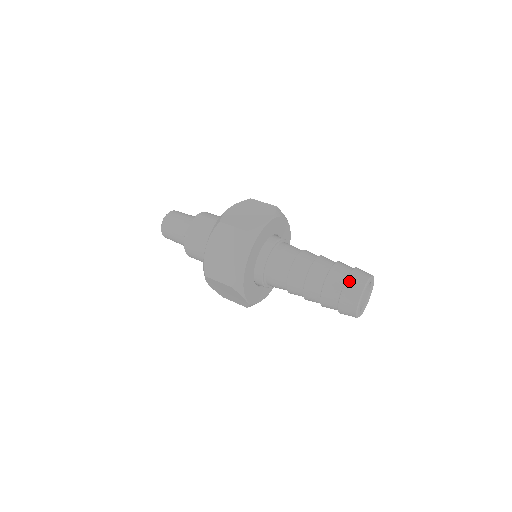
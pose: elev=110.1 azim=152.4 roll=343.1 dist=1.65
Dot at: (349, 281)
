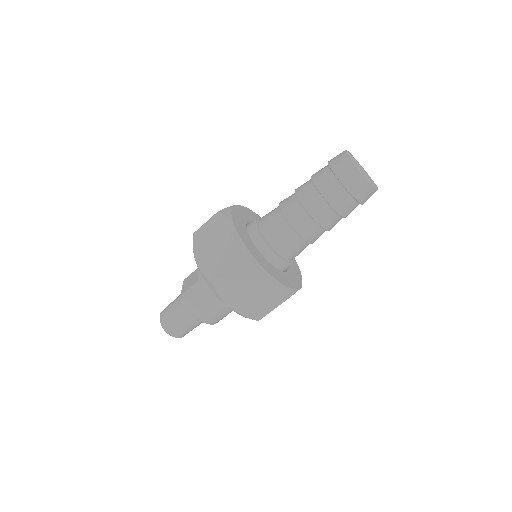
Dot at: (331, 162)
